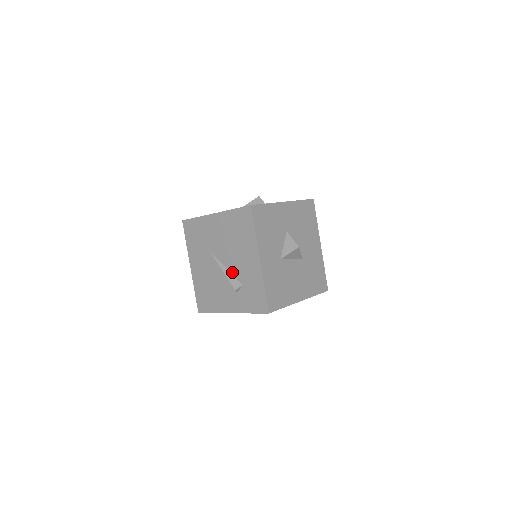
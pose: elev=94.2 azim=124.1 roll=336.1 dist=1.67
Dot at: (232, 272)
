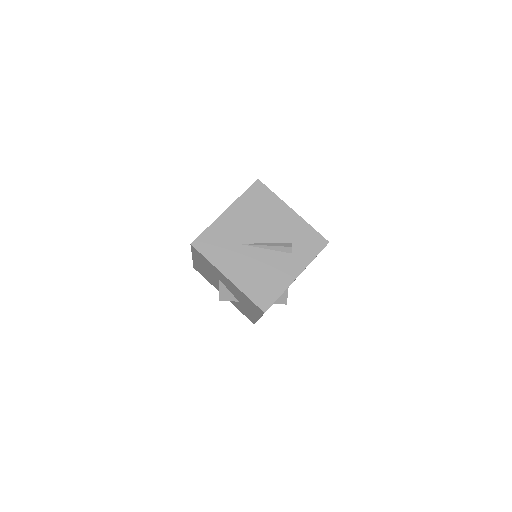
Dot at: (275, 241)
